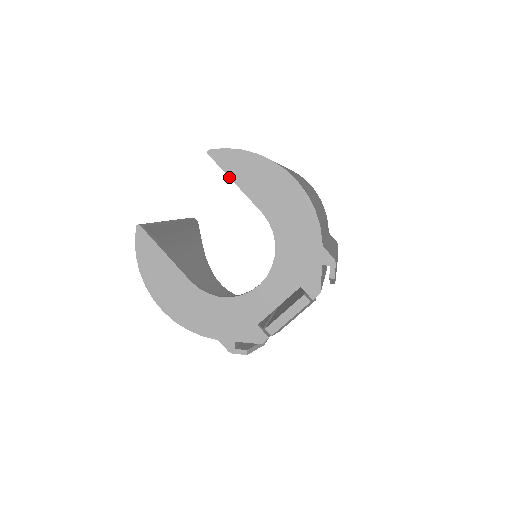
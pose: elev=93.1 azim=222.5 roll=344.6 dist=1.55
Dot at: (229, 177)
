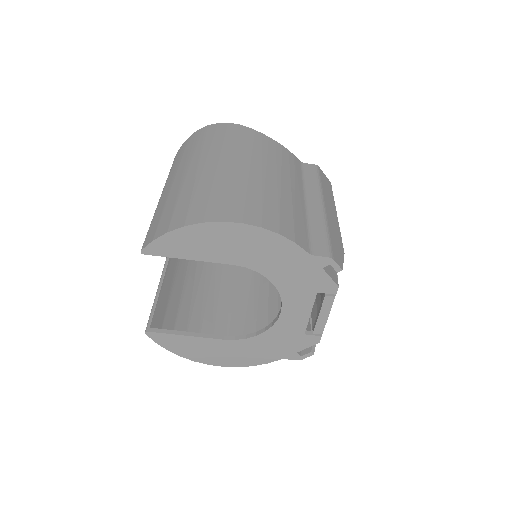
Dot at: occluded
